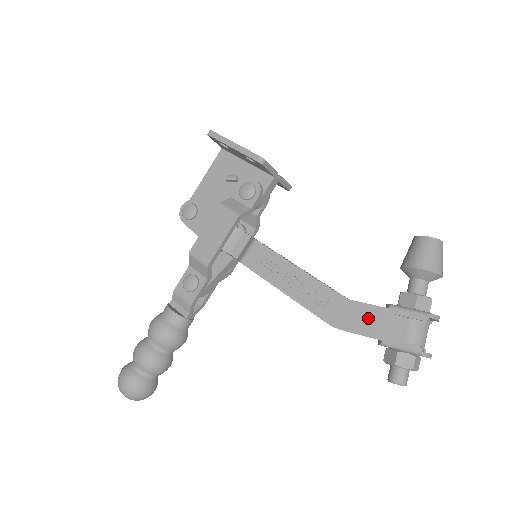
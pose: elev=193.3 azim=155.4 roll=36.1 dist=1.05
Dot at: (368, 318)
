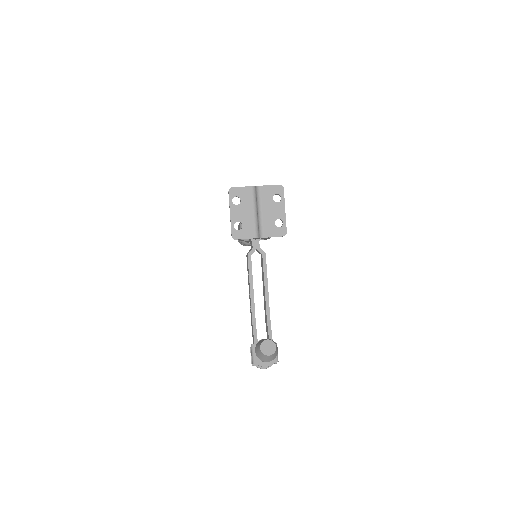
Dot at: occluded
